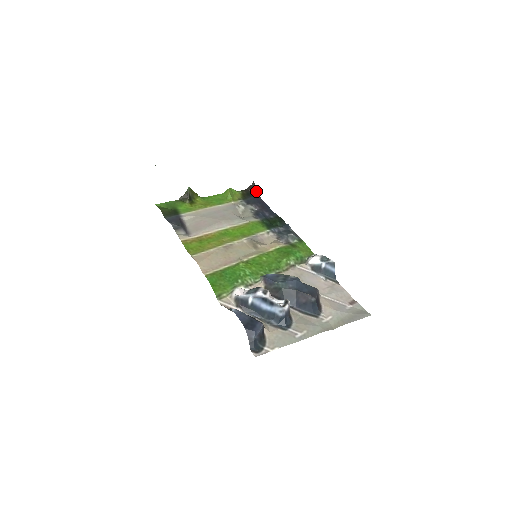
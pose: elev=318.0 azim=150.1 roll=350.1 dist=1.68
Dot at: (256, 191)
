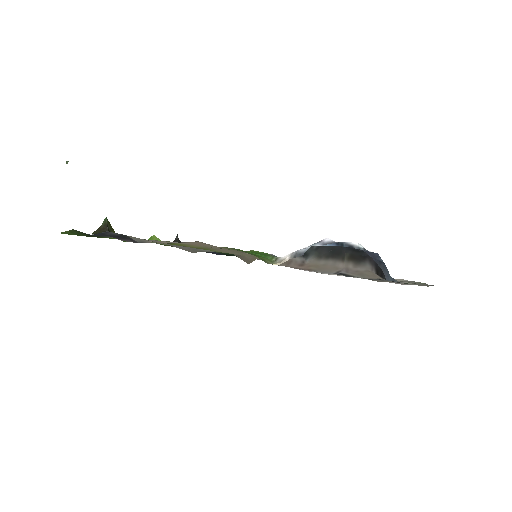
Dot at: occluded
